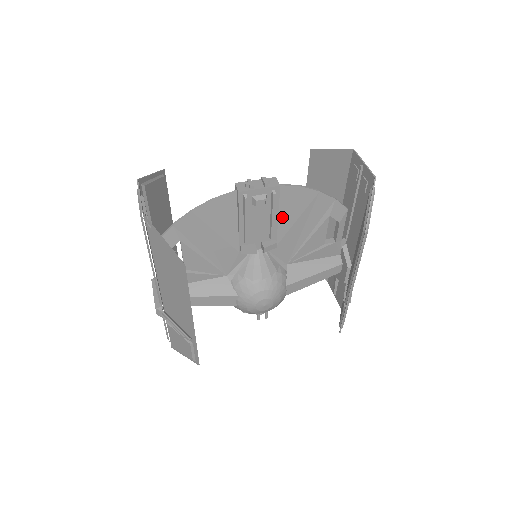
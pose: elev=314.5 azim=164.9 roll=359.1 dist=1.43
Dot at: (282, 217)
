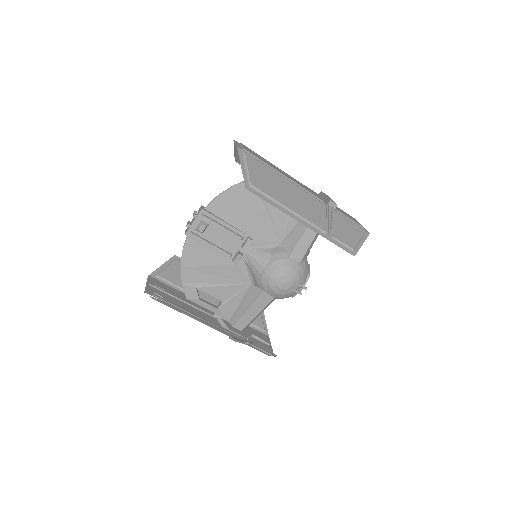
Dot at: (233, 221)
